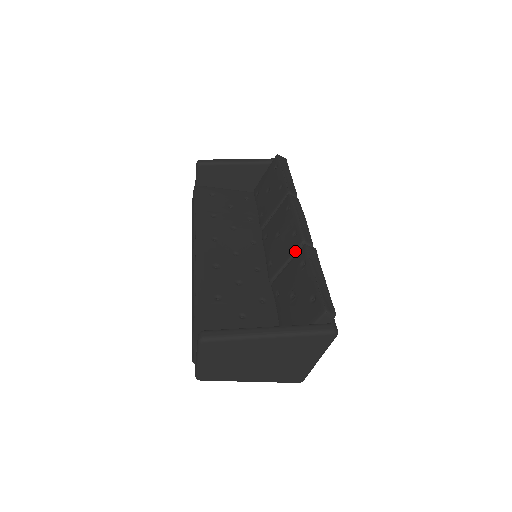
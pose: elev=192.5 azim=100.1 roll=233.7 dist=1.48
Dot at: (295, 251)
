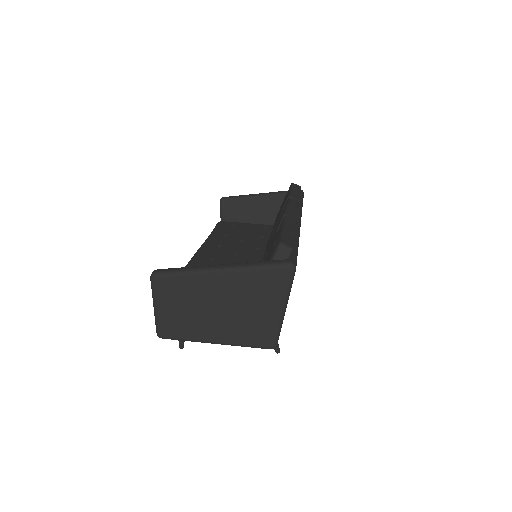
Dot at: (278, 227)
